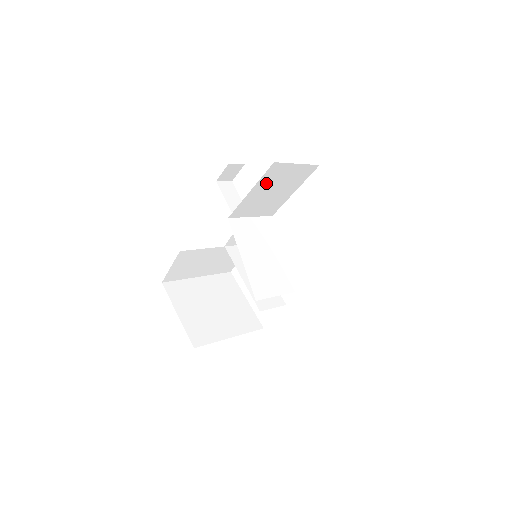
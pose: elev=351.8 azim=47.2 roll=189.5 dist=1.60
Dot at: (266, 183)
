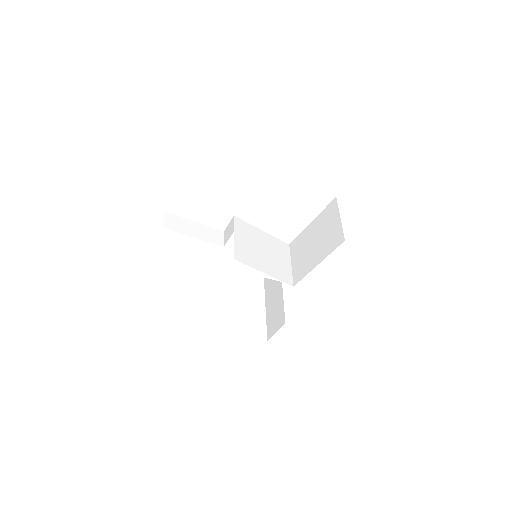
Dot at: occluded
